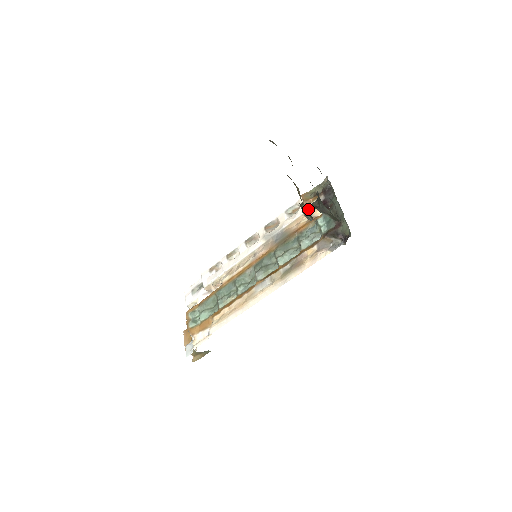
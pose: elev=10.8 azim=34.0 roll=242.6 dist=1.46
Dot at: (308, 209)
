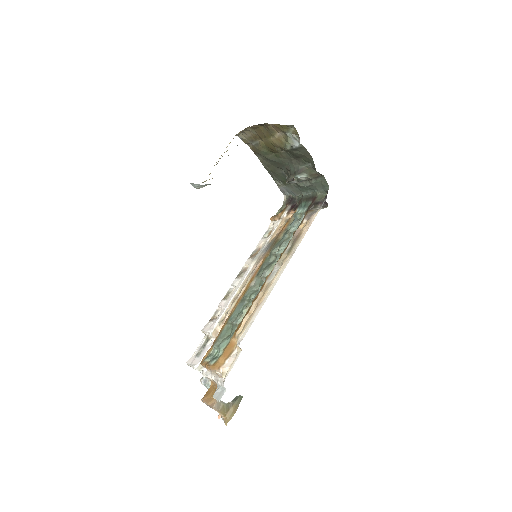
Dot at: (282, 219)
